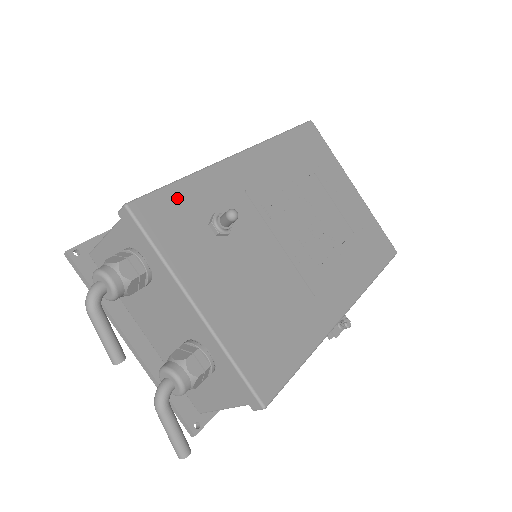
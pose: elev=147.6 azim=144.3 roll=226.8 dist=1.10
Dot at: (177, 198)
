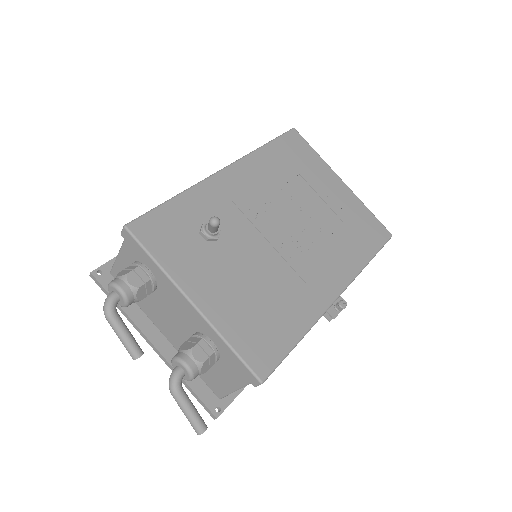
Dot at: (169, 214)
